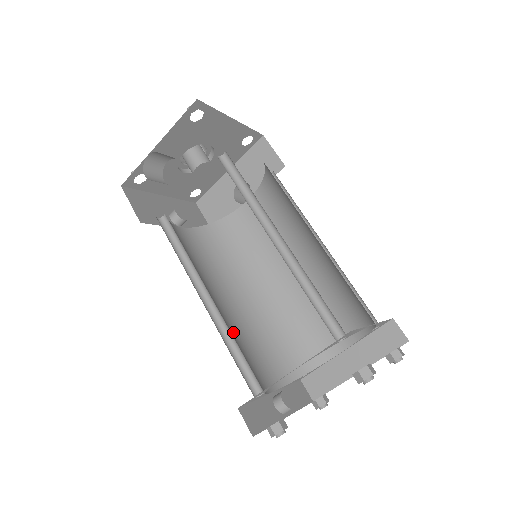
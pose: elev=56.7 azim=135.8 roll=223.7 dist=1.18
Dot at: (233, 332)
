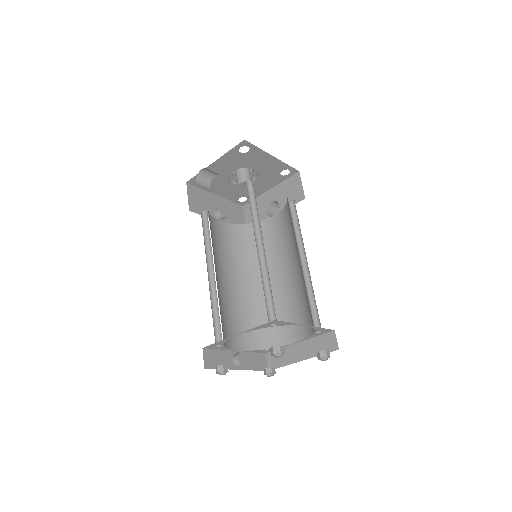
Dot at: (224, 302)
